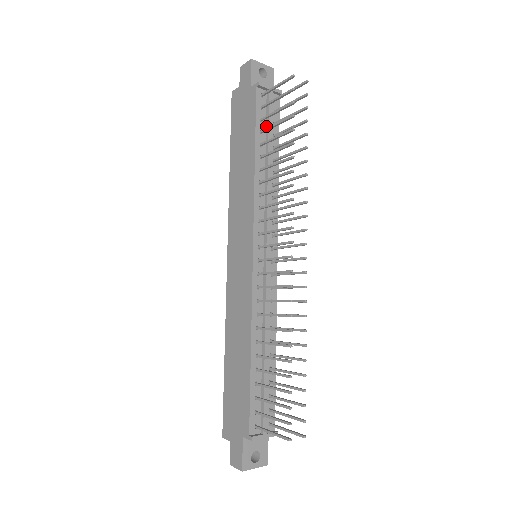
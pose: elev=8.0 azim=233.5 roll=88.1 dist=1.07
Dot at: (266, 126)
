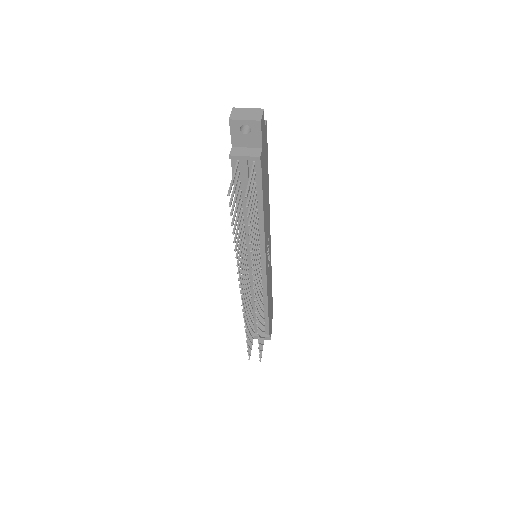
Dot at: (245, 187)
